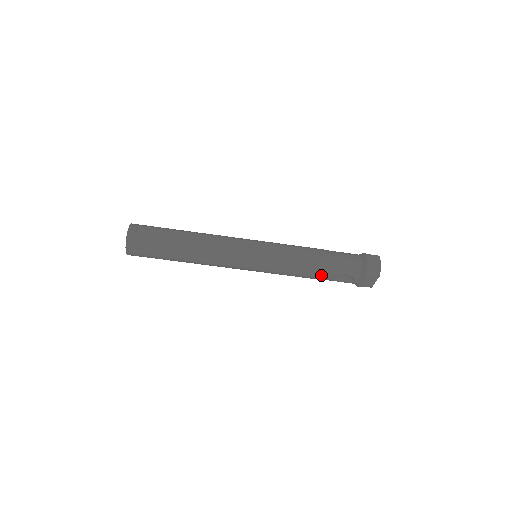
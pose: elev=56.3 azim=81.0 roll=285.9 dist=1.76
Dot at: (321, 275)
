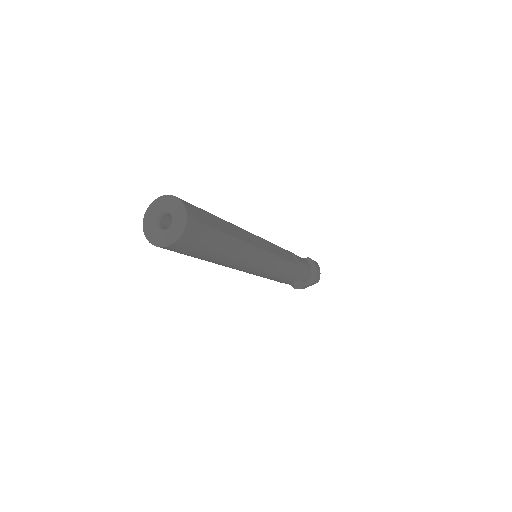
Dot at: (292, 280)
